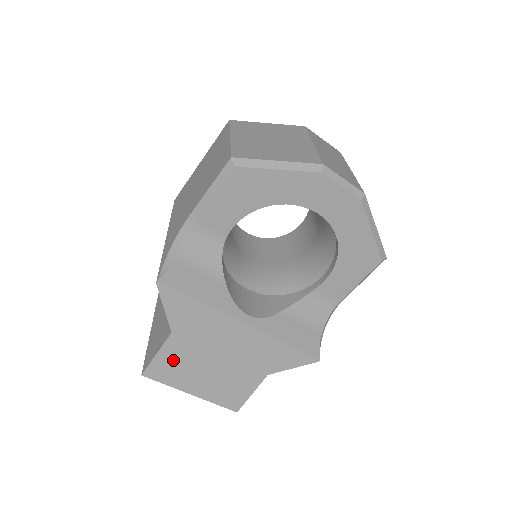
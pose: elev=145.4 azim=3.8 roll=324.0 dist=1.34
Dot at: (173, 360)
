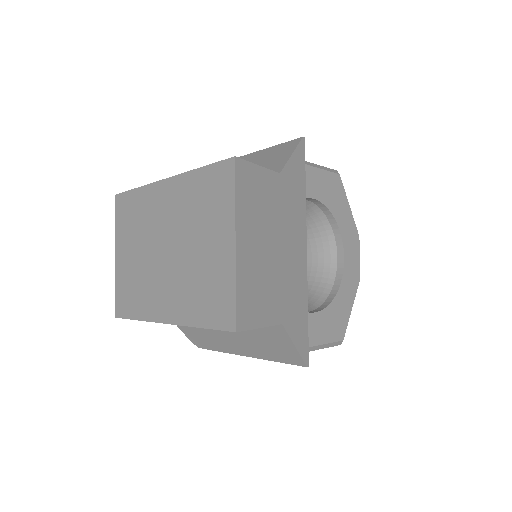
Dot at: (260, 191)
